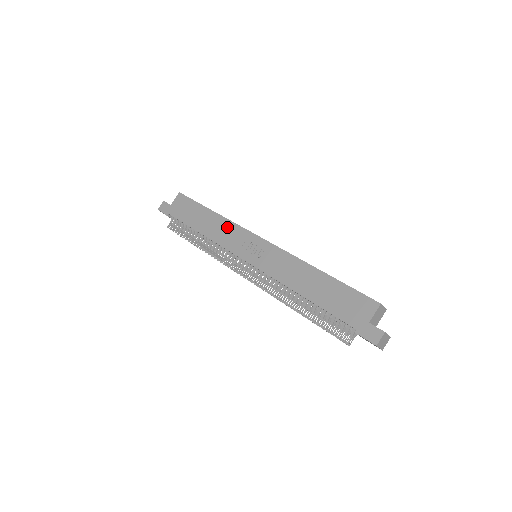
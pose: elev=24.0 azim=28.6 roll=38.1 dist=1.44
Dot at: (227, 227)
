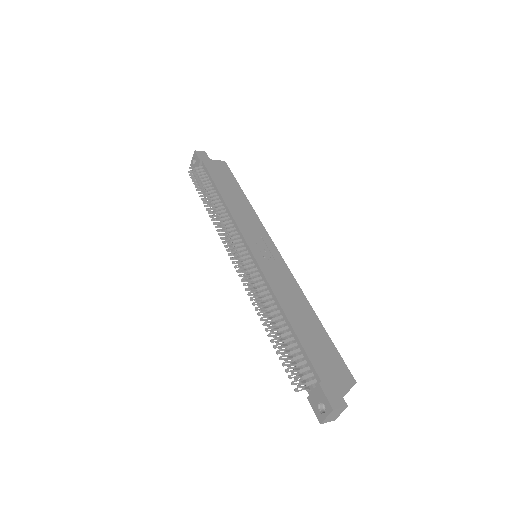
Dot at: (251, 215)
